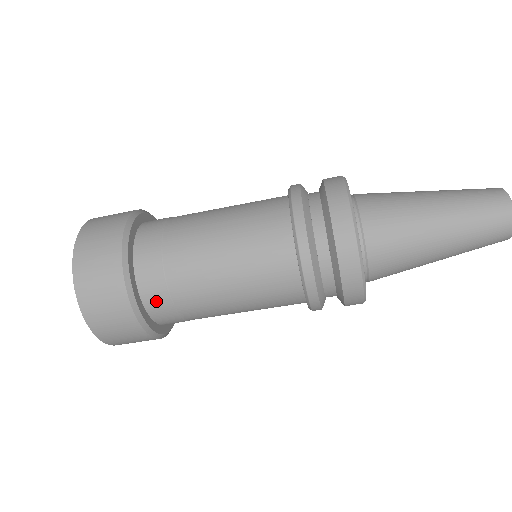
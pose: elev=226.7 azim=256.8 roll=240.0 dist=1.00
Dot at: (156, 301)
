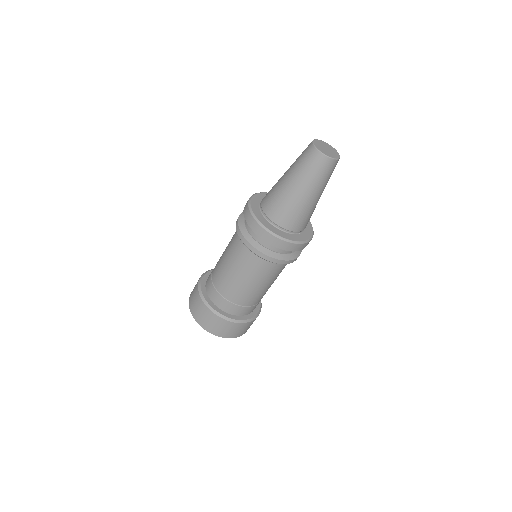
Dot at: (247, 311)
